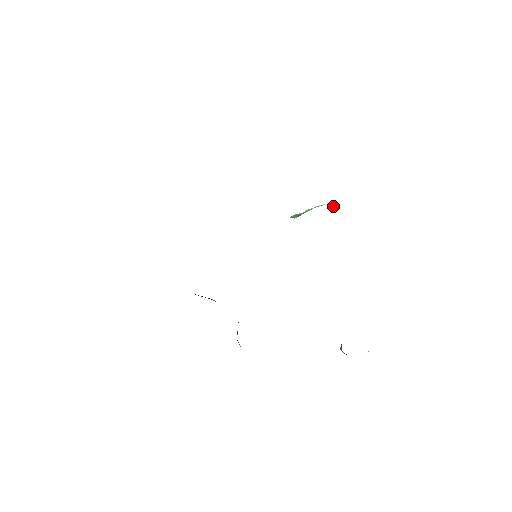
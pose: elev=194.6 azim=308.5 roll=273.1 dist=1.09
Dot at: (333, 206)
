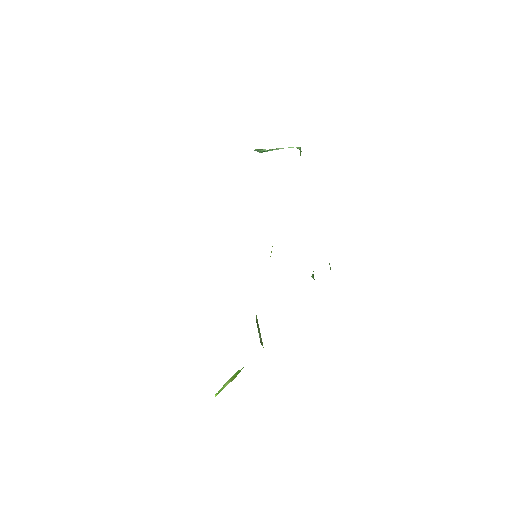
Dot at: (301, 151)
